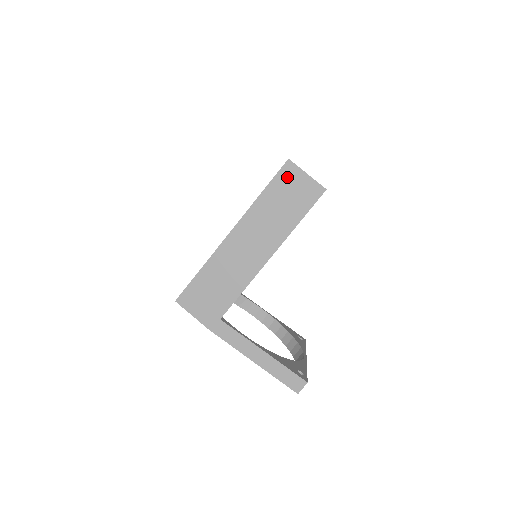
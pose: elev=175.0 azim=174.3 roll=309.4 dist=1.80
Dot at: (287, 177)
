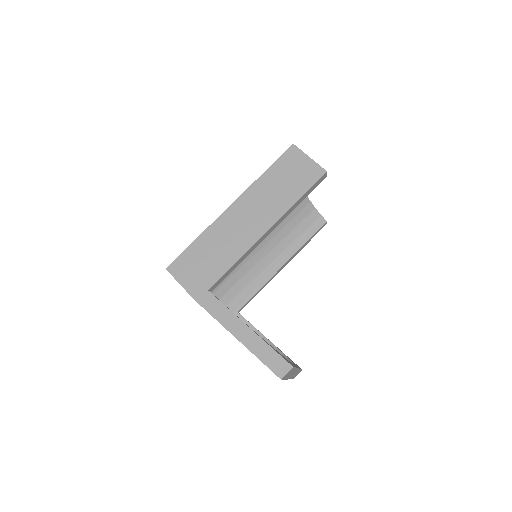
Dot at: (290, 159)
